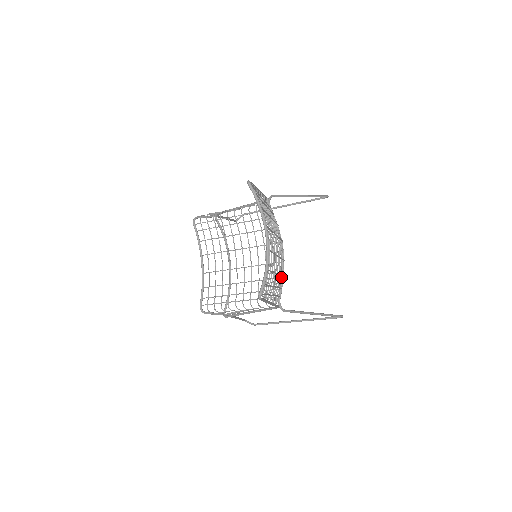
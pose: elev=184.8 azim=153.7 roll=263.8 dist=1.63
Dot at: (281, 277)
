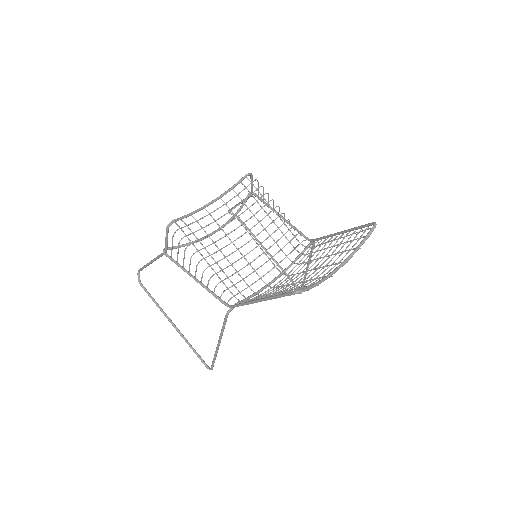
Dot at: (265, 294)
